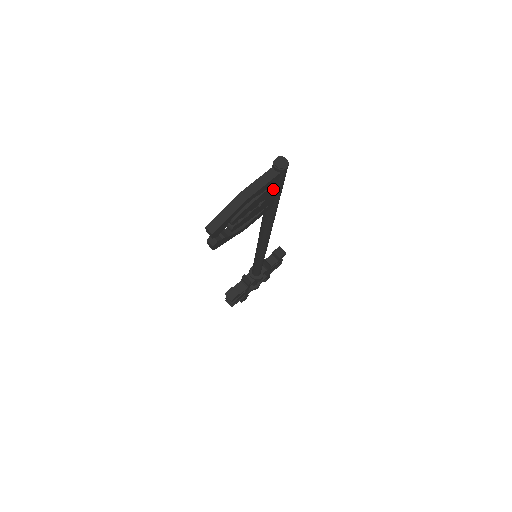
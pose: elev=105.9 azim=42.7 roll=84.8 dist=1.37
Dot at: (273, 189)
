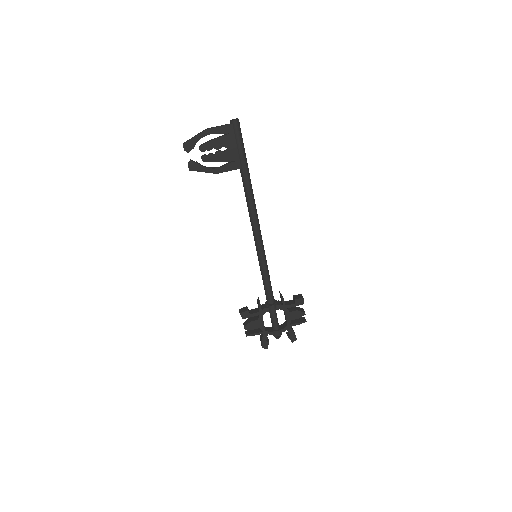
Dot at: (232, 141)
